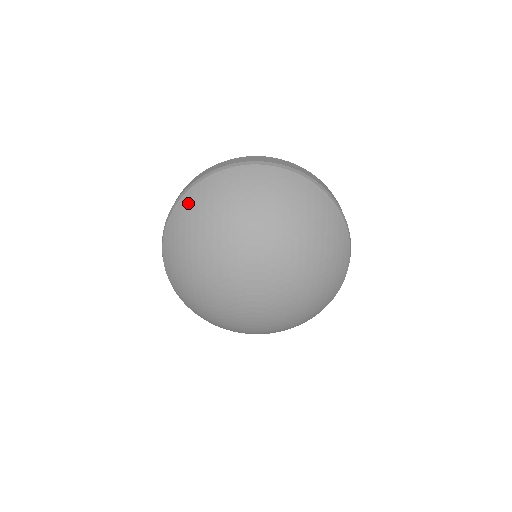
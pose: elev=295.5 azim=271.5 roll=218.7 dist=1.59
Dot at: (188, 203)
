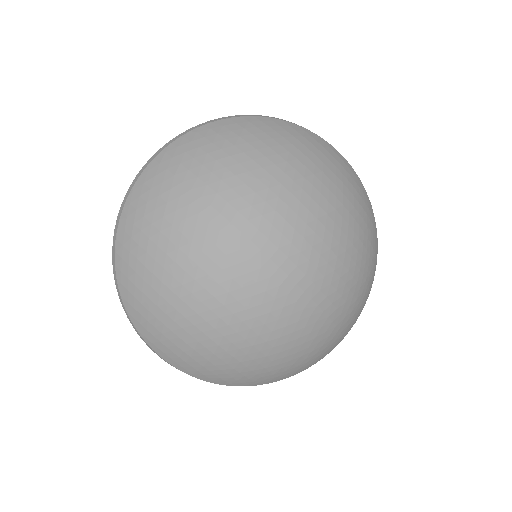
Dot at: (127, 273)
